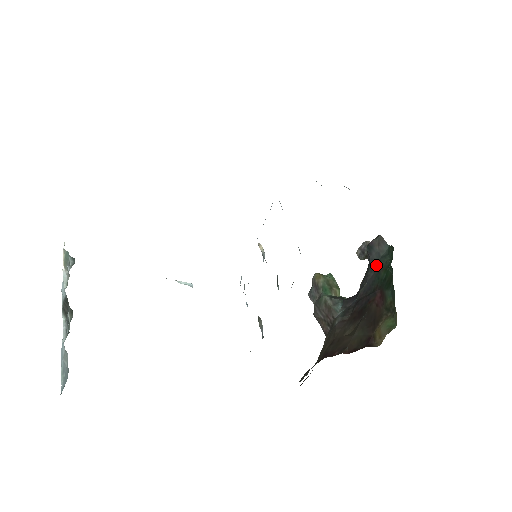
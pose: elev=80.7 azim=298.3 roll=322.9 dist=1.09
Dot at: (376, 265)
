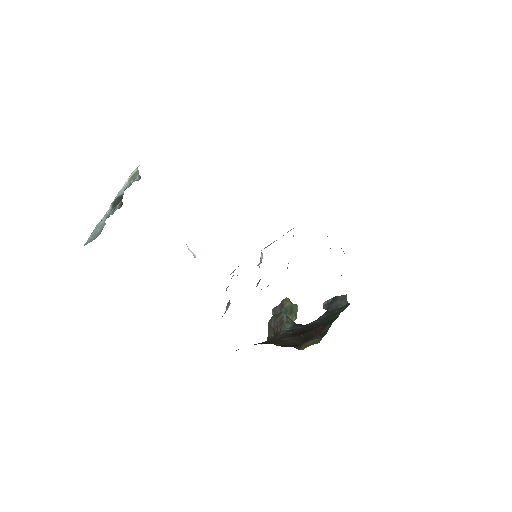
Dot at: (331, 312)
